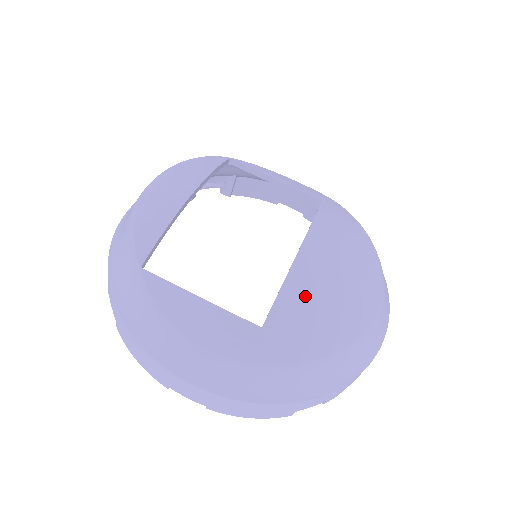
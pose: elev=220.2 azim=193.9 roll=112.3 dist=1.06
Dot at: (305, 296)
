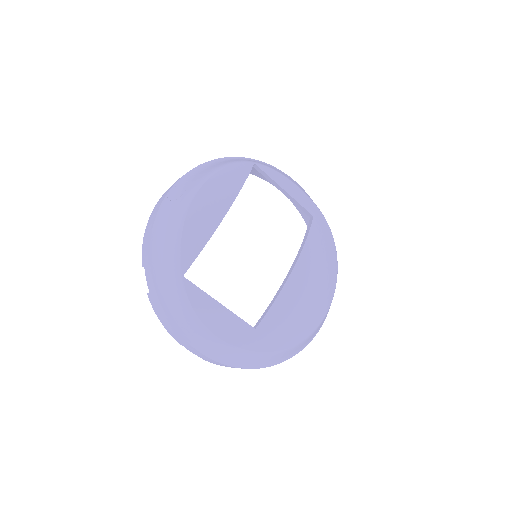
Dot at: (287, 310)
